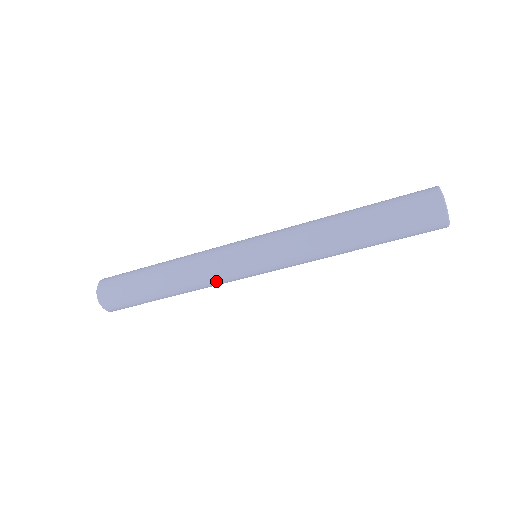
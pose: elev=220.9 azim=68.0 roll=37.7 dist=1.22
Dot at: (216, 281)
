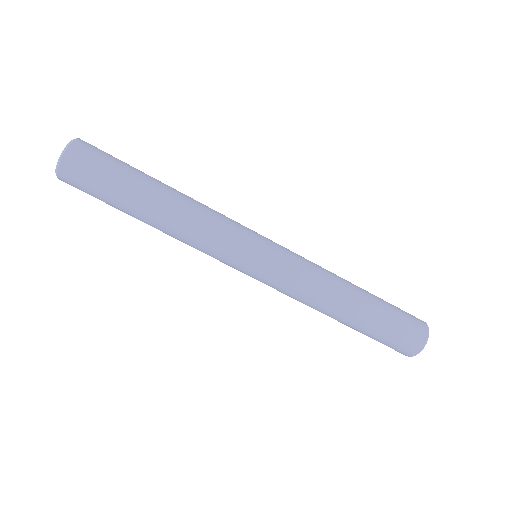
Dot at: (220, 224)
